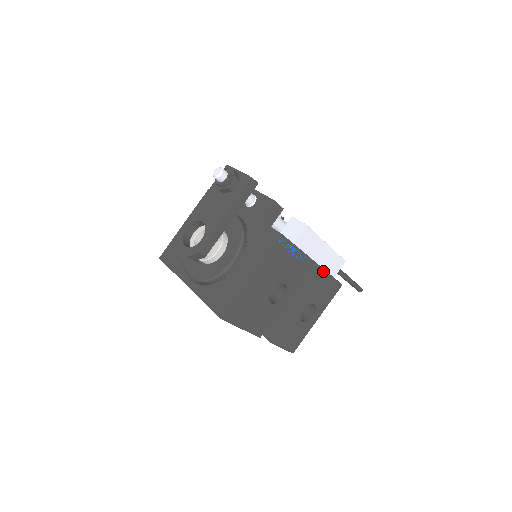
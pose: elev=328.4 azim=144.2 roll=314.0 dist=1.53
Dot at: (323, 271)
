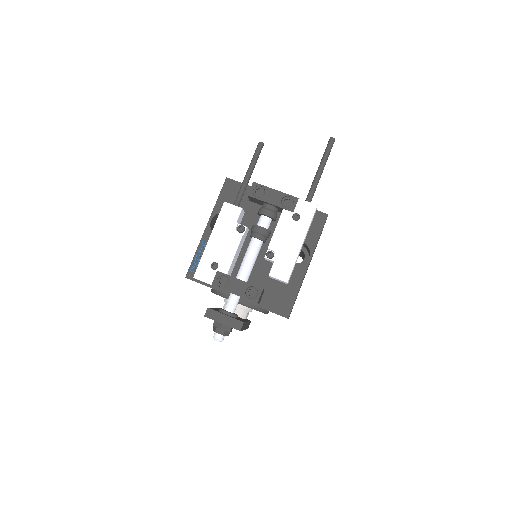
Dot at: (314, 250)
